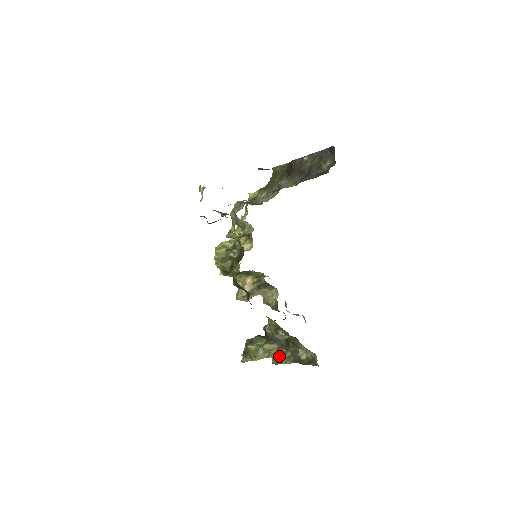
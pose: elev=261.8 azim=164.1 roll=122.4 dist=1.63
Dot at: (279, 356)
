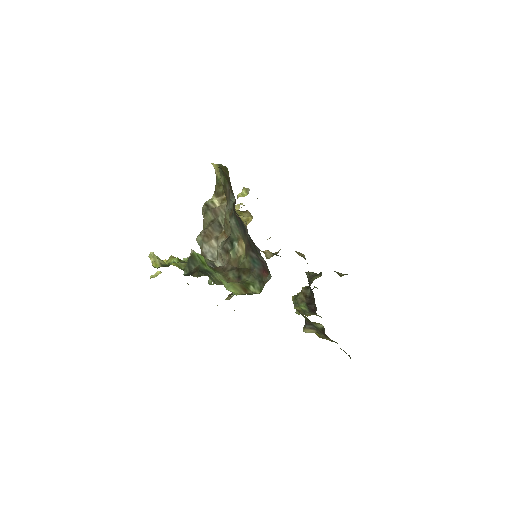
Dot at: (321, 337)
